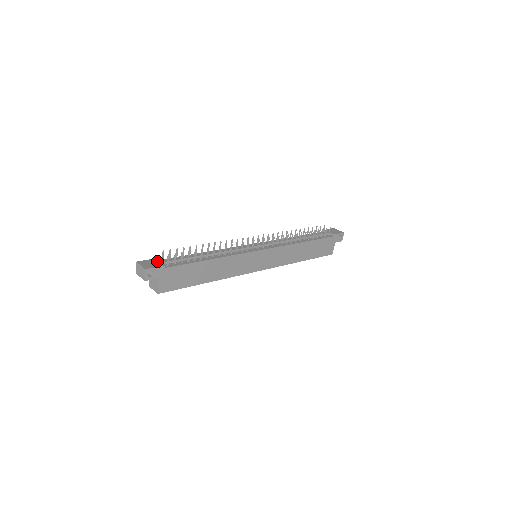
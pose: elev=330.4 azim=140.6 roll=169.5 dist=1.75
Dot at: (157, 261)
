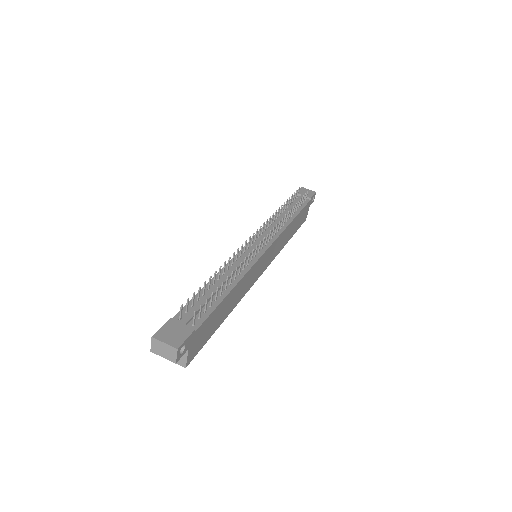
Dot at: (178, 324)
